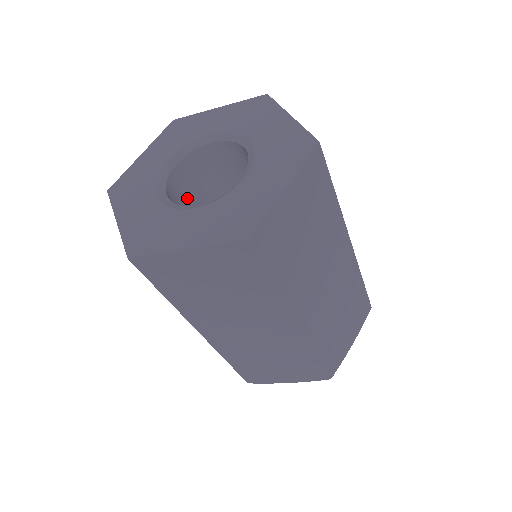
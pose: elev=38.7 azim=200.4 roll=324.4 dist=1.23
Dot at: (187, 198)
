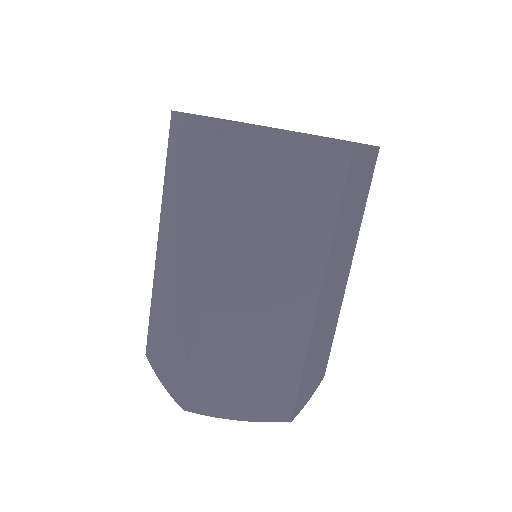
Dot at: occluded
